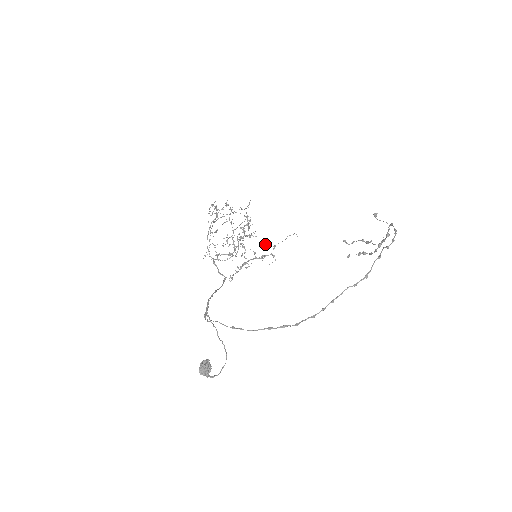
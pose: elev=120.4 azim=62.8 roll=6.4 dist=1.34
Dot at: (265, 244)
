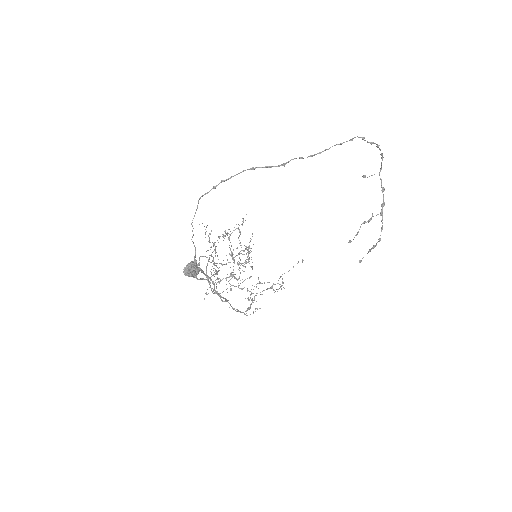
Dot at: occluded
